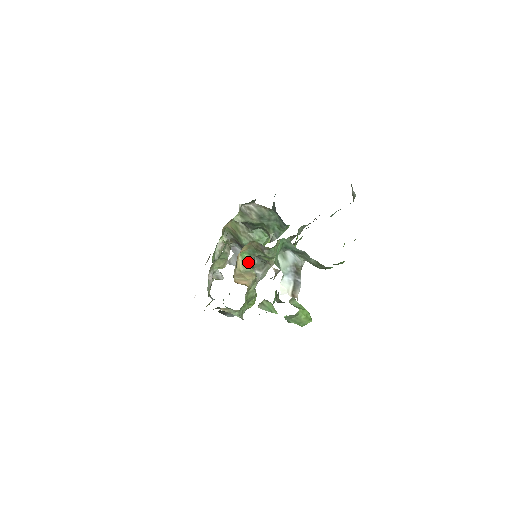
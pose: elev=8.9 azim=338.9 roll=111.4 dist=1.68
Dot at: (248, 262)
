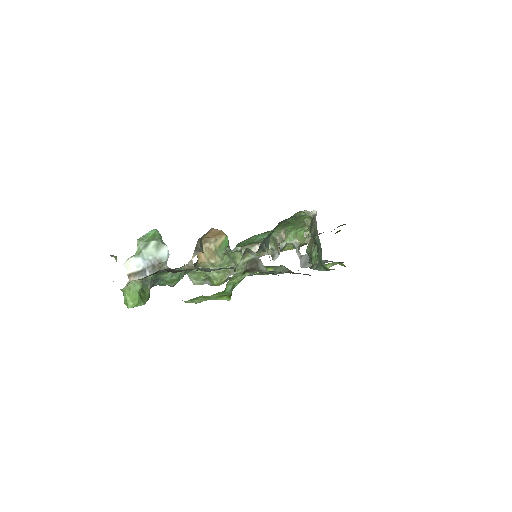
Dot at: (224, 247)
